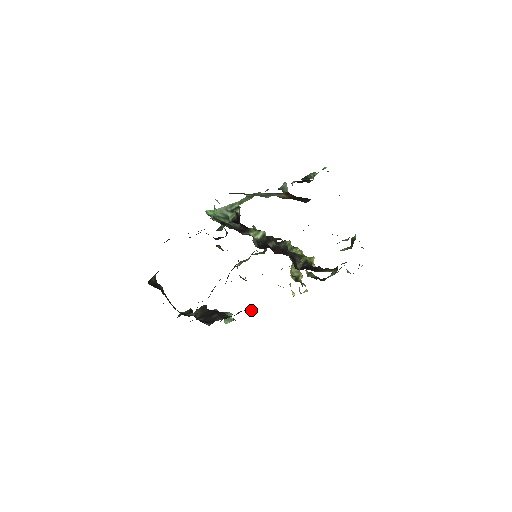
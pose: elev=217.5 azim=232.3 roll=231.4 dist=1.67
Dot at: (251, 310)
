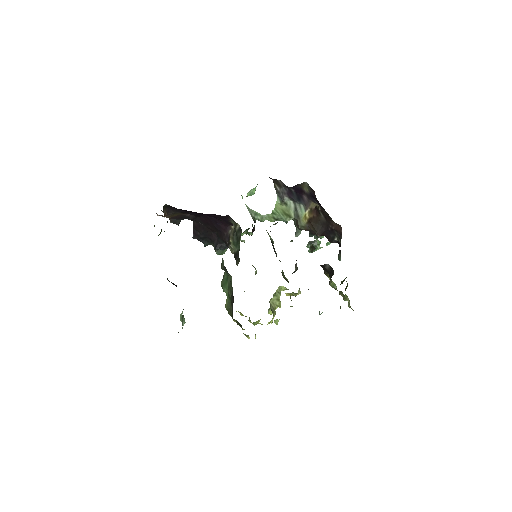
Dot at: occluded
